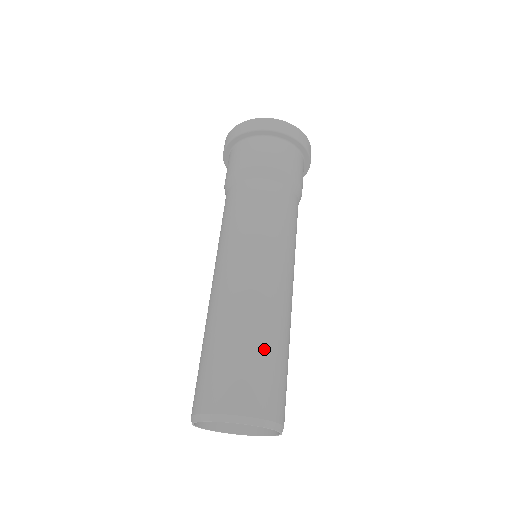
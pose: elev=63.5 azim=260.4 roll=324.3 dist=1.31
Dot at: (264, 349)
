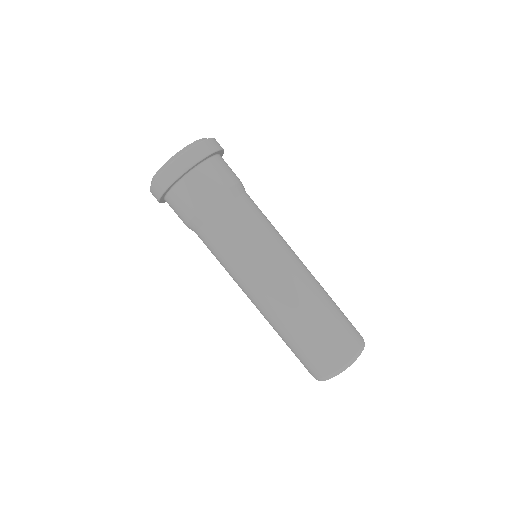
Dot at: (310, 332)
